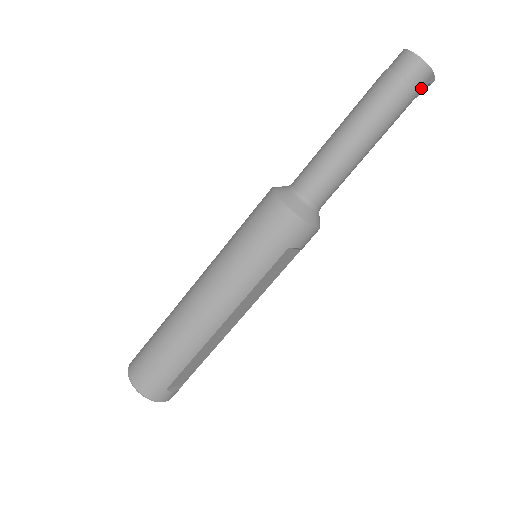
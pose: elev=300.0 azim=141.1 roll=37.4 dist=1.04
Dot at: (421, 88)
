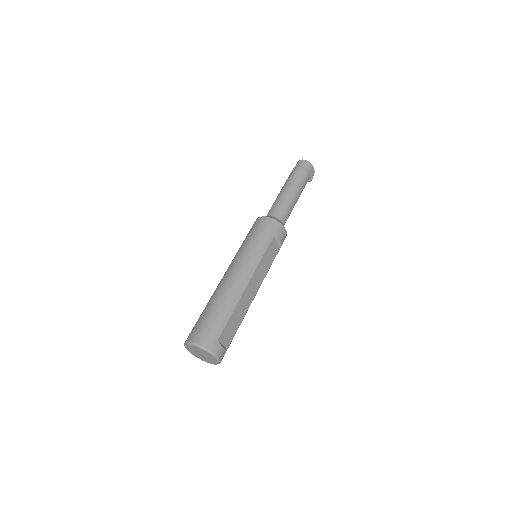
Dot at: (310, 172)
